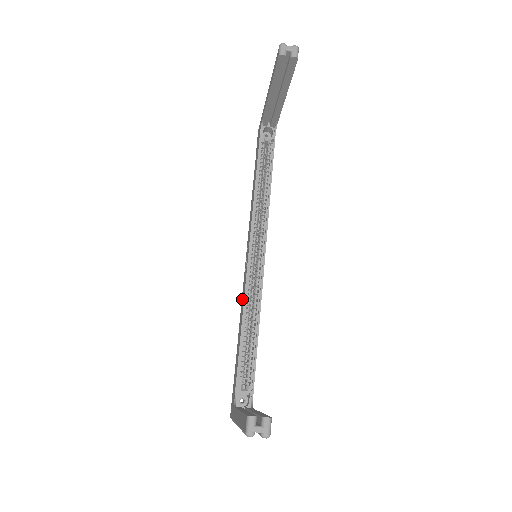
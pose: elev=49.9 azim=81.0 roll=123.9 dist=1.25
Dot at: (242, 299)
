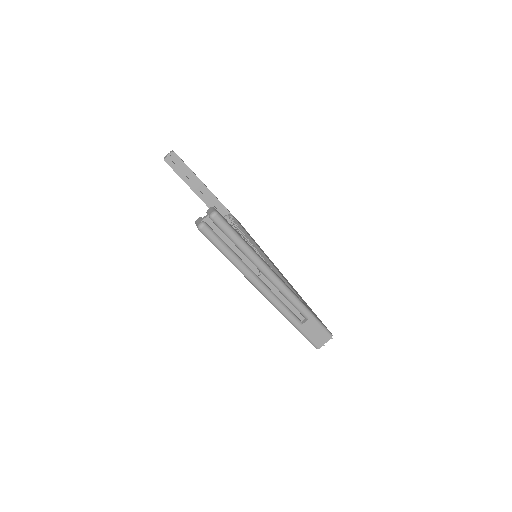
Dot at: occluded
